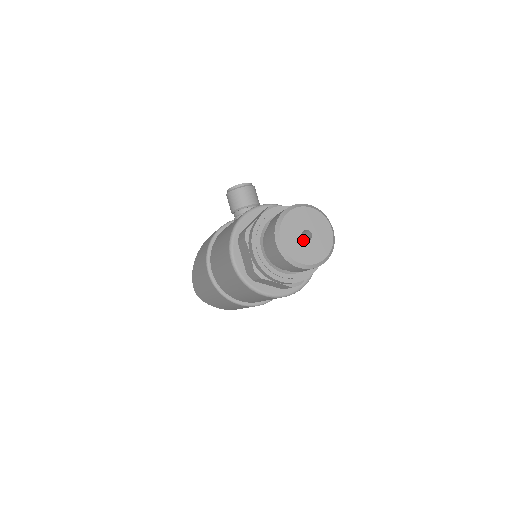
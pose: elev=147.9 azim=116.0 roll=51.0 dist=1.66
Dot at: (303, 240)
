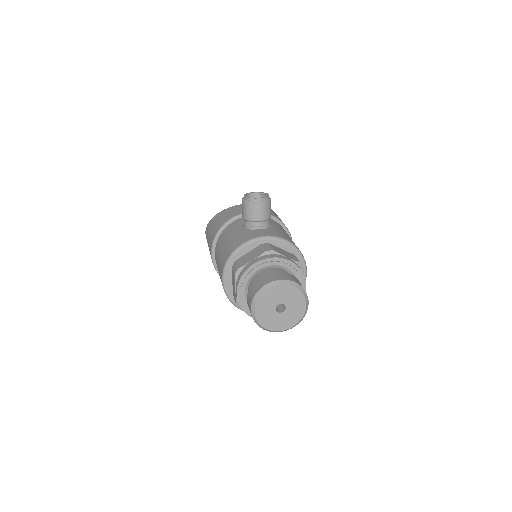
Dot at: (276, 312)
